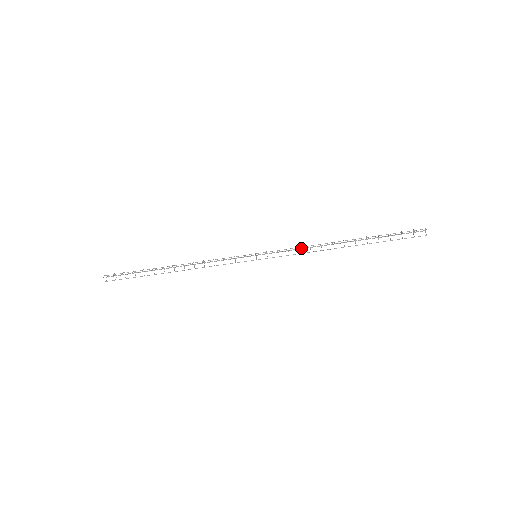
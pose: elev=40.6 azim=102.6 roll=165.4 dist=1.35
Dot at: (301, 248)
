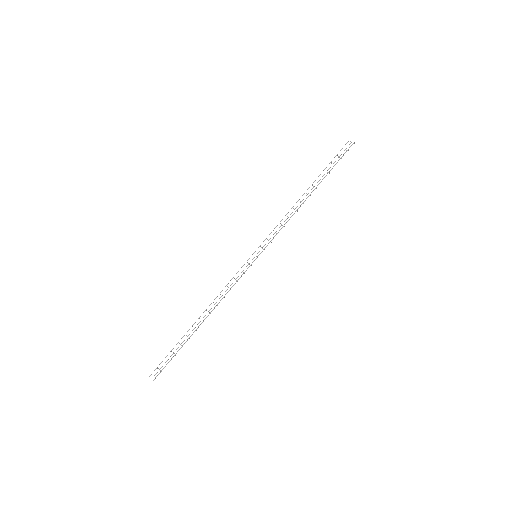
Dot at: occluded
